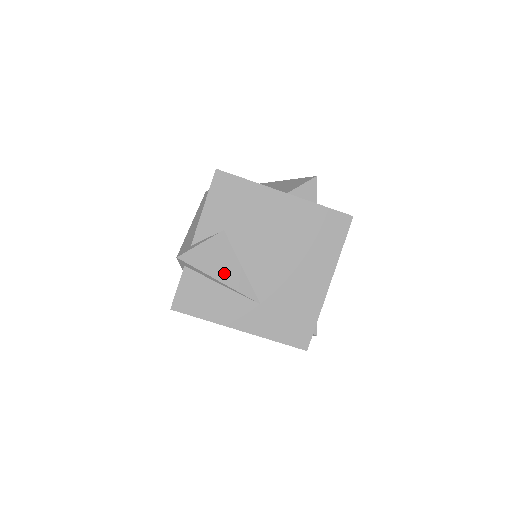
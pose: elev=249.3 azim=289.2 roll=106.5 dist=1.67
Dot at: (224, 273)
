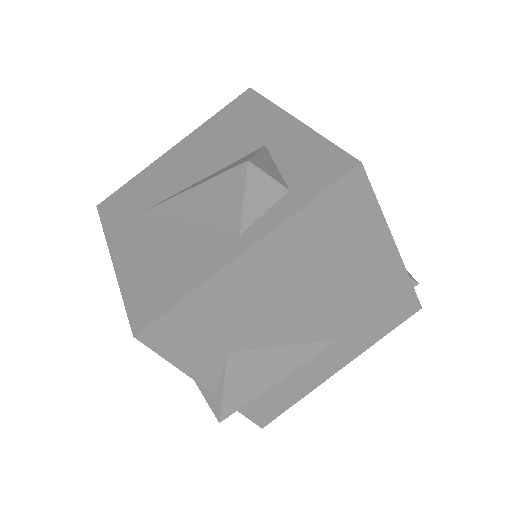
Dot at: (277, 371)
